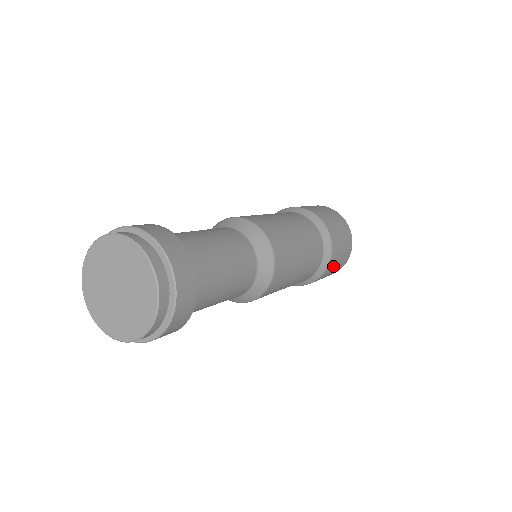
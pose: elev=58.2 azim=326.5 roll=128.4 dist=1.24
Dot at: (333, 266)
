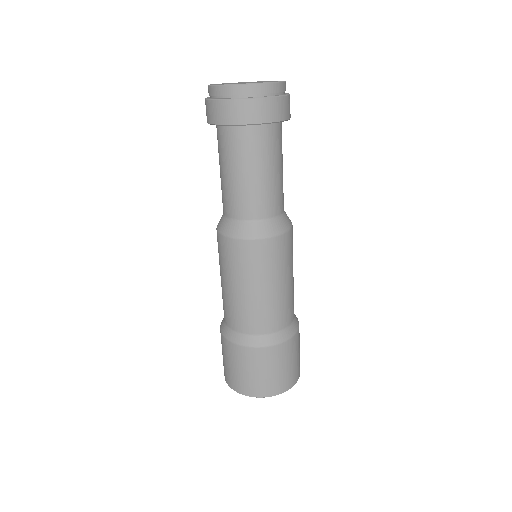
Dot at: (269, 362)
